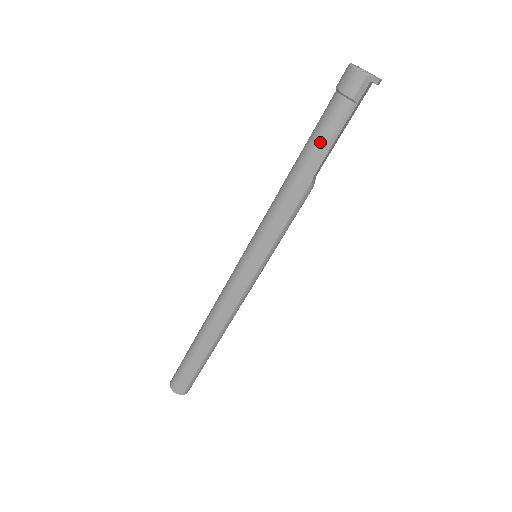
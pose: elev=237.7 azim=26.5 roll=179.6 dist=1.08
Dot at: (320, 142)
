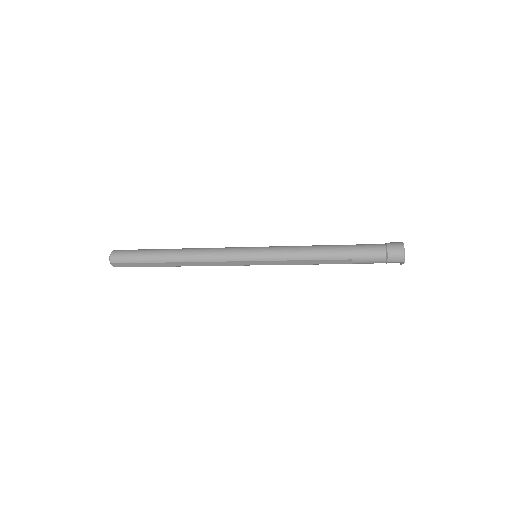
Dot at: (354, 259)
